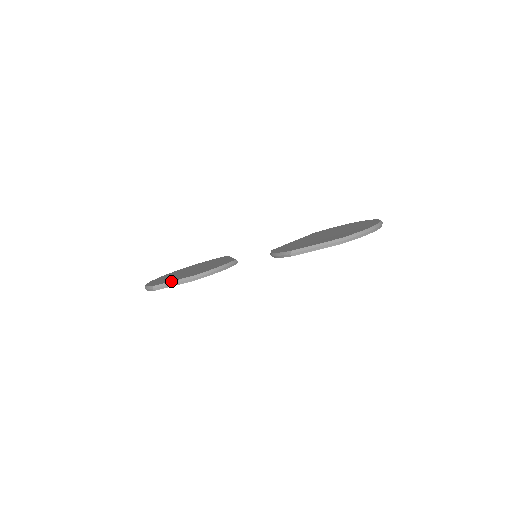
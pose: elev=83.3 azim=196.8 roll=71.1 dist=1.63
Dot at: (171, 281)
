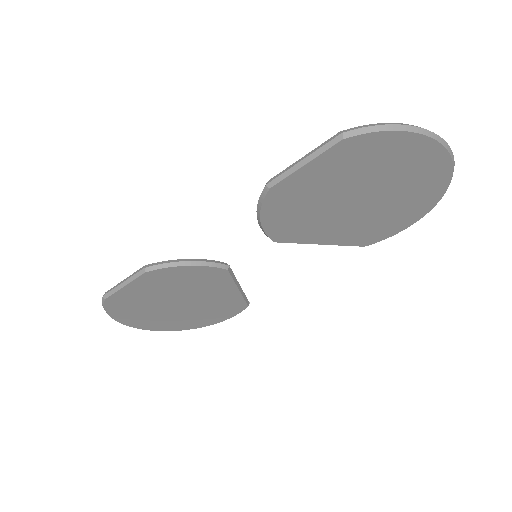
Dot at: (123, 280)
